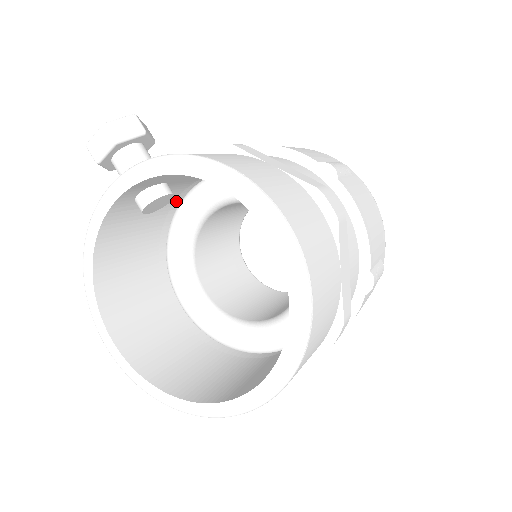
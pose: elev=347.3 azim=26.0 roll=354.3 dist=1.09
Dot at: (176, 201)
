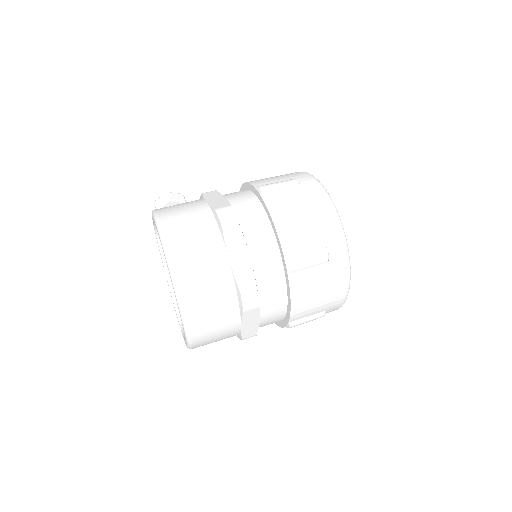
Dot at: occluded
